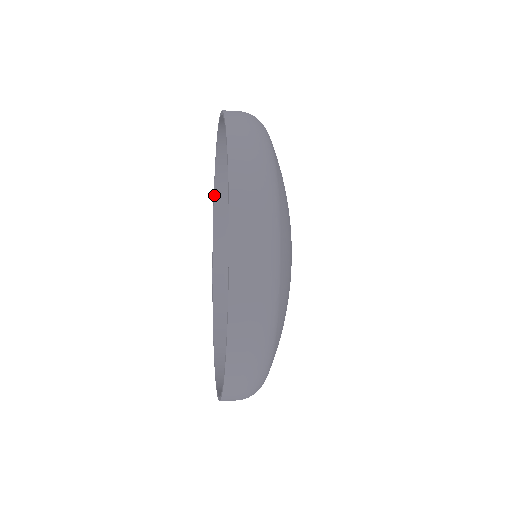
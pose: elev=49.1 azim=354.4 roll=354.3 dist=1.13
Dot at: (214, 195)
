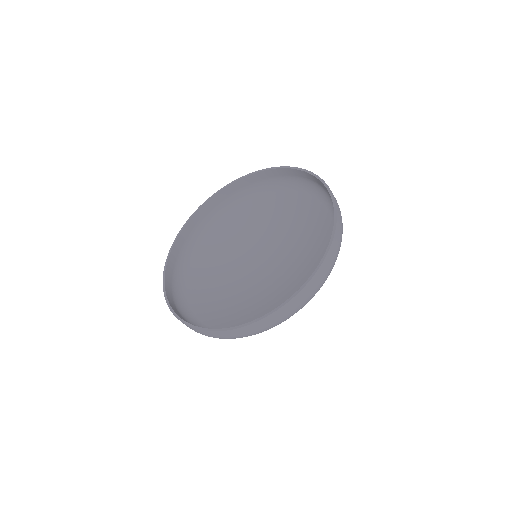
Dot at: (260, 172)
